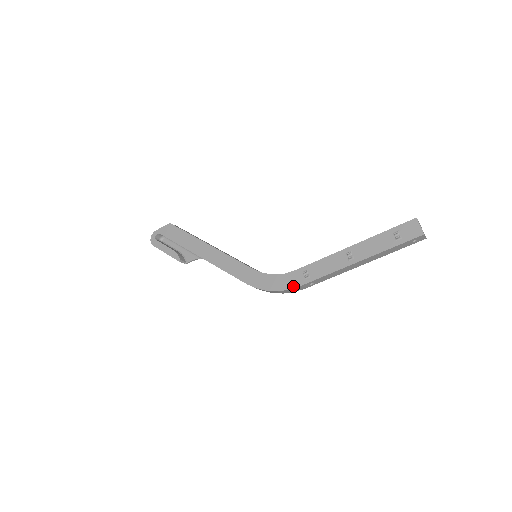
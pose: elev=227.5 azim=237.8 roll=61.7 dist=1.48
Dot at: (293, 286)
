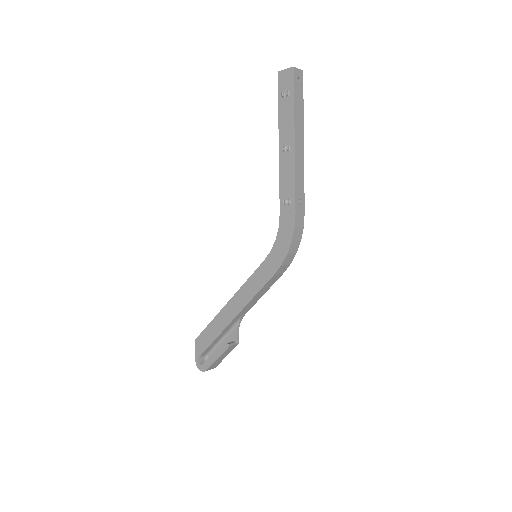
Dot at: (293, 221)
